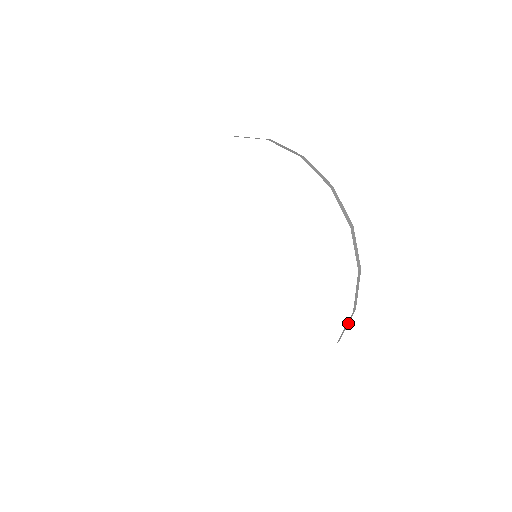
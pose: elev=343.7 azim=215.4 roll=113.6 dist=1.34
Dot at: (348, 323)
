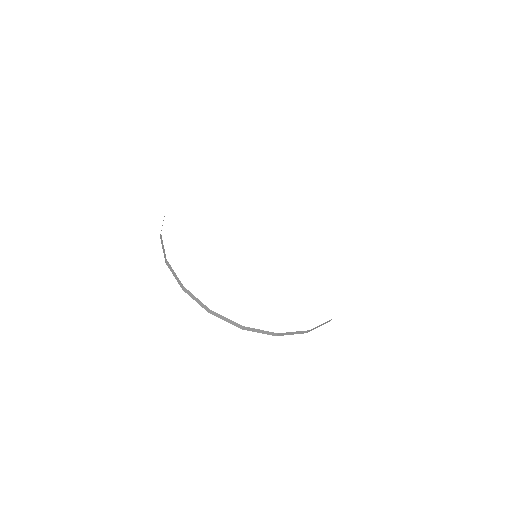
Dot at: occluded
